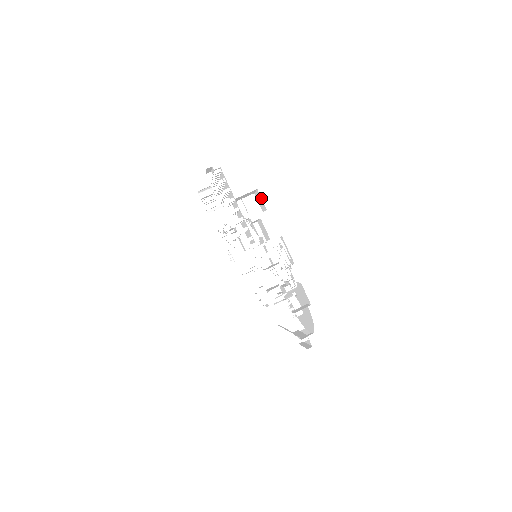
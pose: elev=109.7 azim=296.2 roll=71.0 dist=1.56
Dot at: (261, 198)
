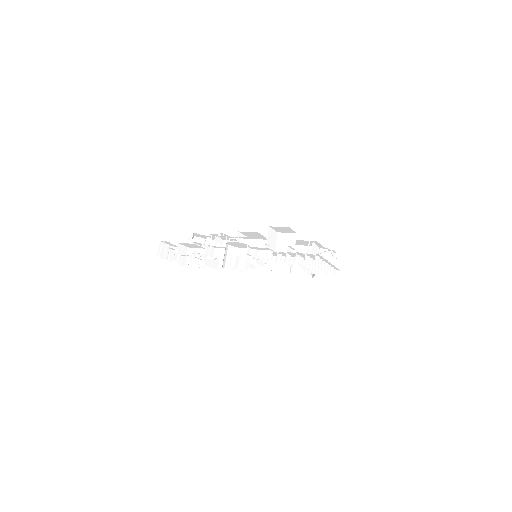
Dot at: (292, 230)
